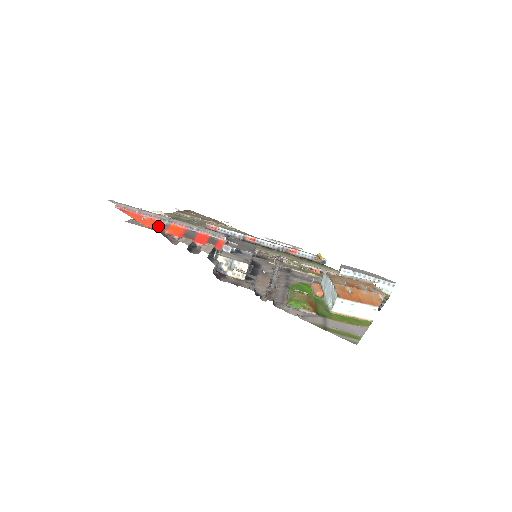
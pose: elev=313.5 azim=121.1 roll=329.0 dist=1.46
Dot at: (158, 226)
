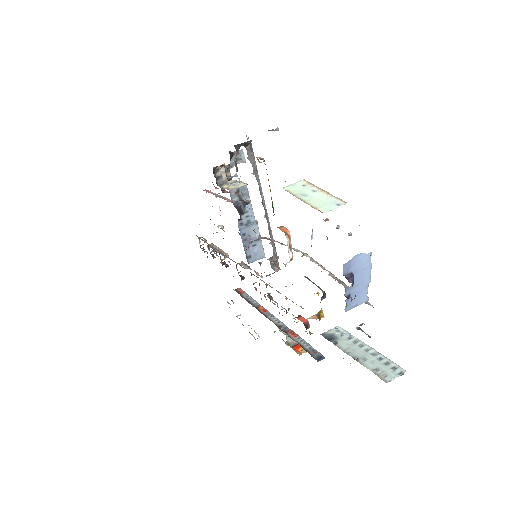
Dot at: occluded
